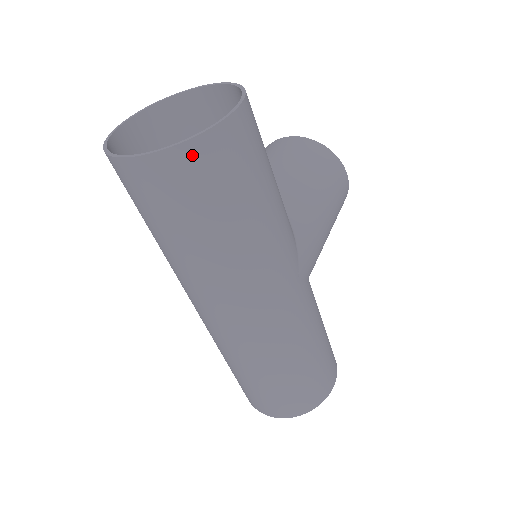
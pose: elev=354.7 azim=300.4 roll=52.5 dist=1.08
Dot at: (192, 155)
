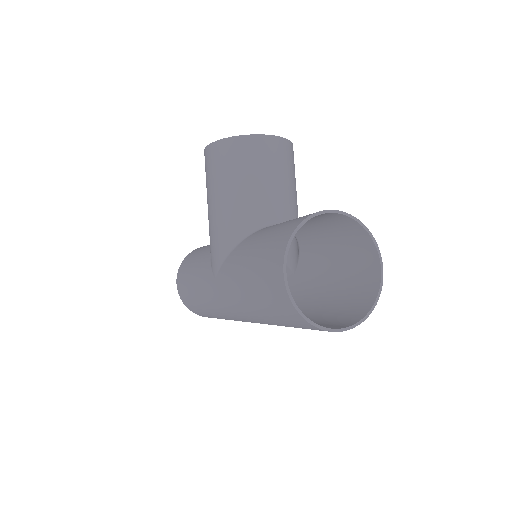
Dot at: (365, 311)
